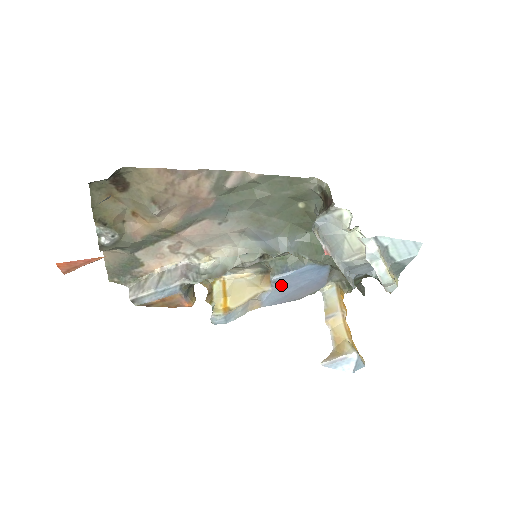
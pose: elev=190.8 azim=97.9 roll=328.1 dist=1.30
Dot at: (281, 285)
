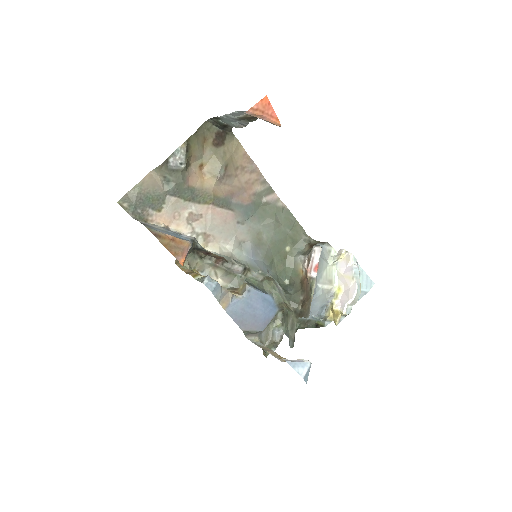
Dot at: (249, 299)
